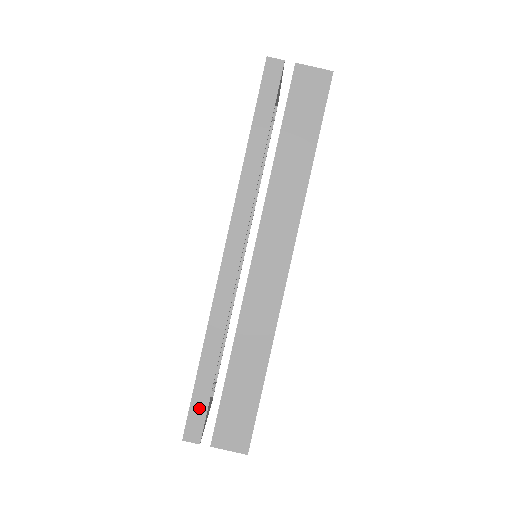
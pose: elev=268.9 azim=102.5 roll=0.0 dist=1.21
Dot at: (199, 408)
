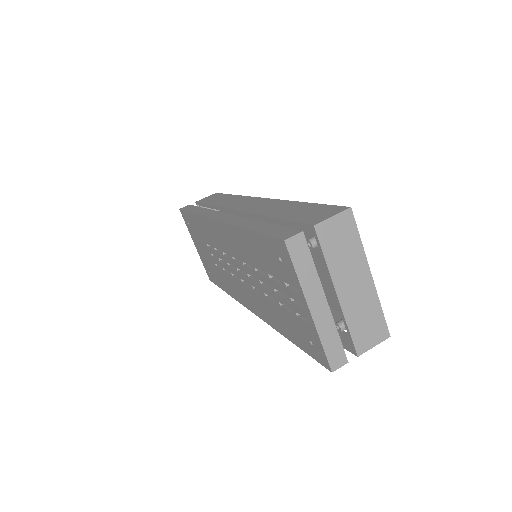
Dot at: (276, 231)
